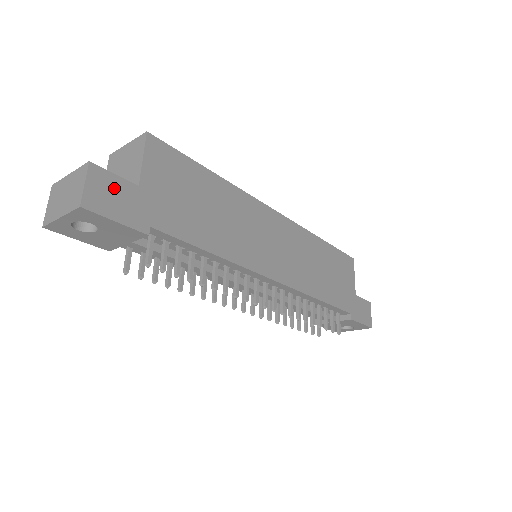
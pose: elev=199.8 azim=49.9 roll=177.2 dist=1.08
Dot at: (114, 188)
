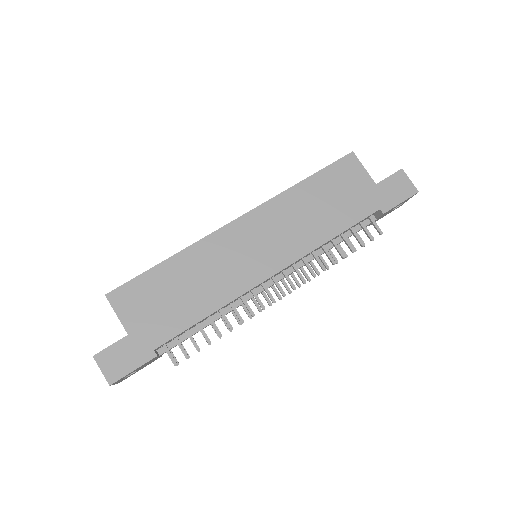
Dot at: (117, 354)
